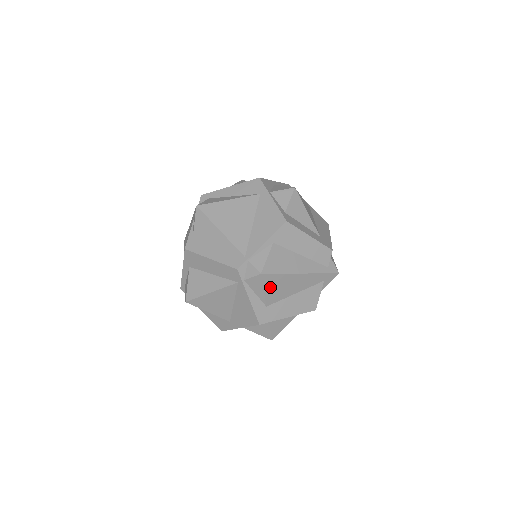
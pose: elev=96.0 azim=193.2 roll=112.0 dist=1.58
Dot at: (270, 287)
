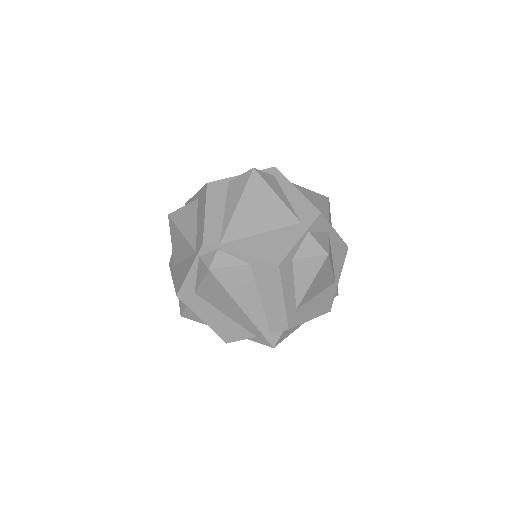
Dot at: (209, 286)
